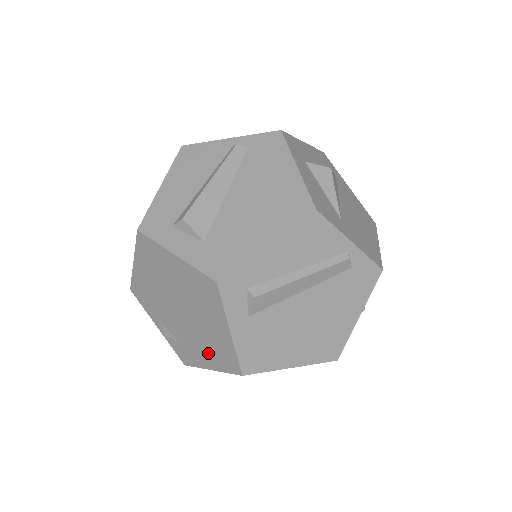
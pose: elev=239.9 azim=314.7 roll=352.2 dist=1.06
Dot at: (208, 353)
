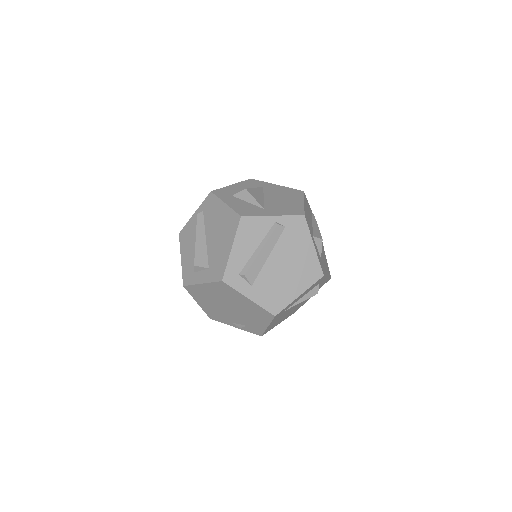
Dot at: (257, 319)
